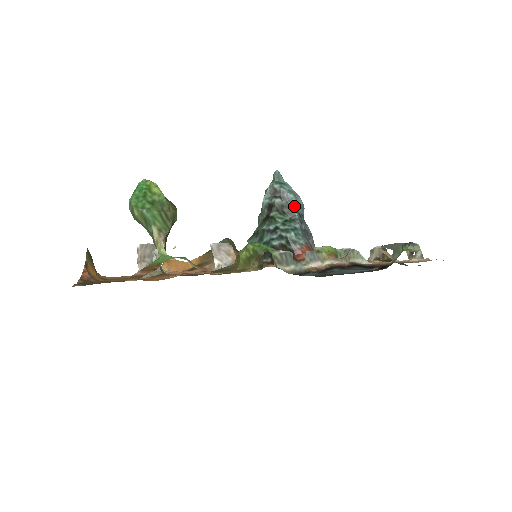
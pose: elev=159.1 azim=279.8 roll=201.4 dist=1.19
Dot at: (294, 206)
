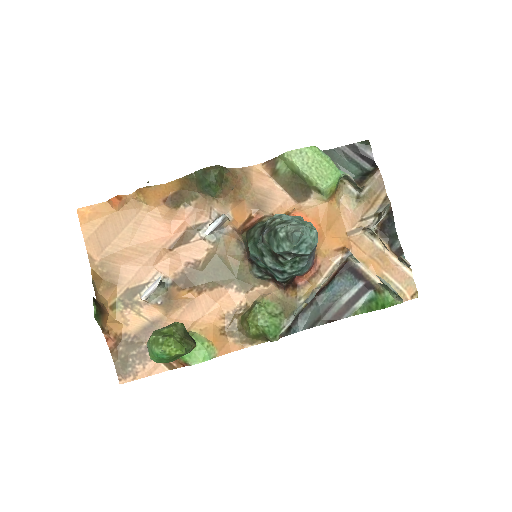
Dot at: occluded
